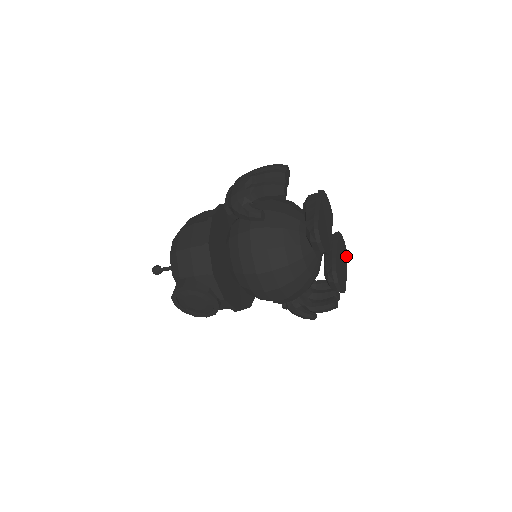
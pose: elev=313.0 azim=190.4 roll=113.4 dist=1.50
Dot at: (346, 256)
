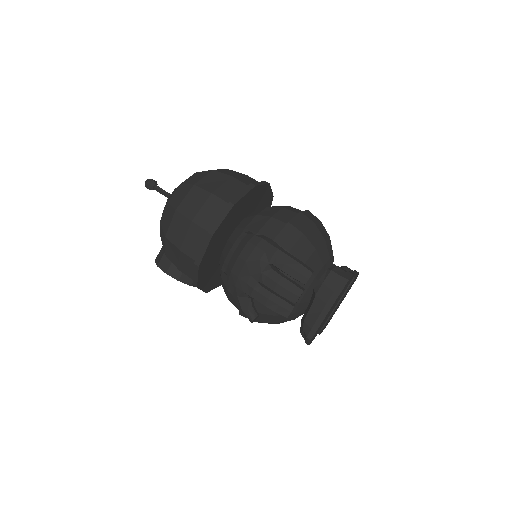
Dot at: occluded
